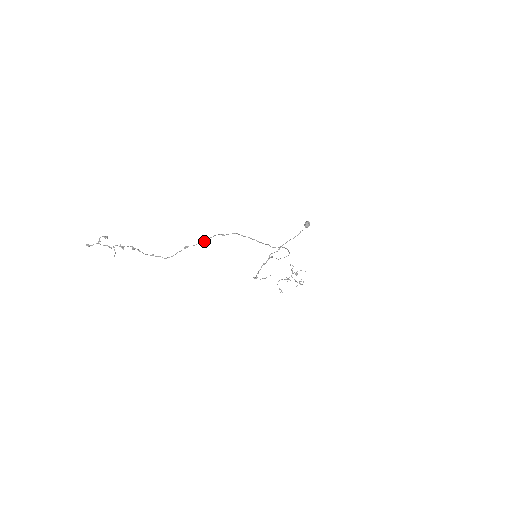
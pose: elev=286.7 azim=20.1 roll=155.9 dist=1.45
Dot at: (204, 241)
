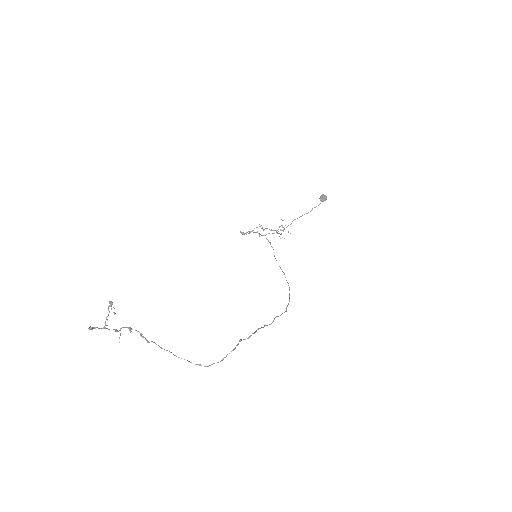
Dot at: (220, 361)
